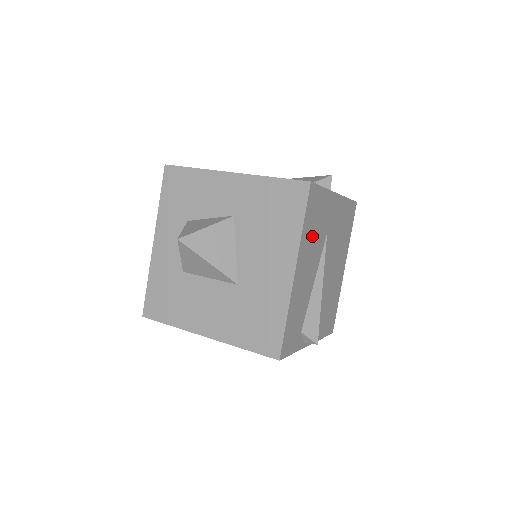
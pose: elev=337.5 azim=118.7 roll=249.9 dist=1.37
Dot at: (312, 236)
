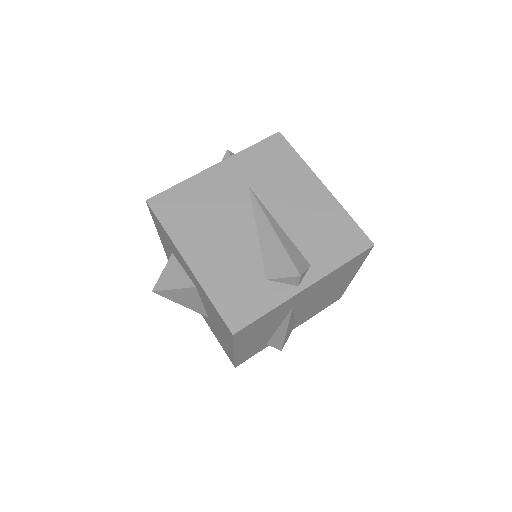
Dot at: (258, 331)
